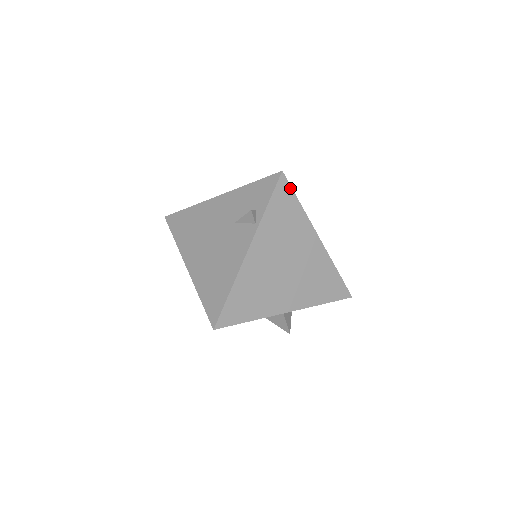
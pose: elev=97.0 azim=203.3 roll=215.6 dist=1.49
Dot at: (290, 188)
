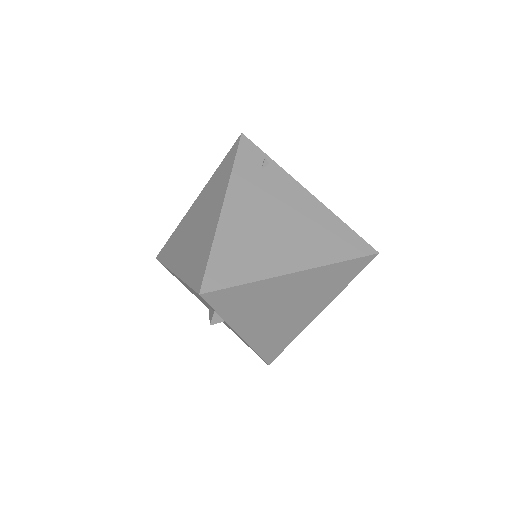
Dot at: (222, 290)
